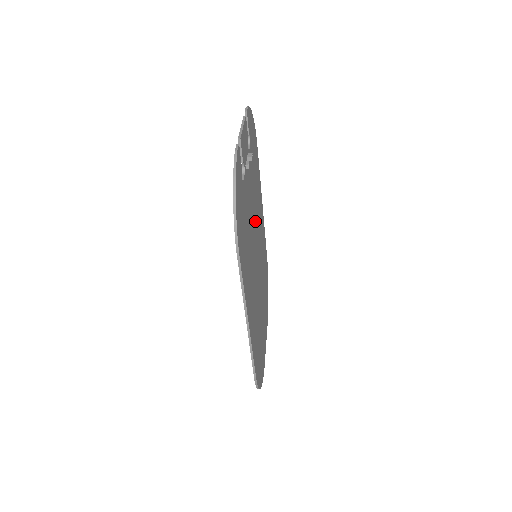
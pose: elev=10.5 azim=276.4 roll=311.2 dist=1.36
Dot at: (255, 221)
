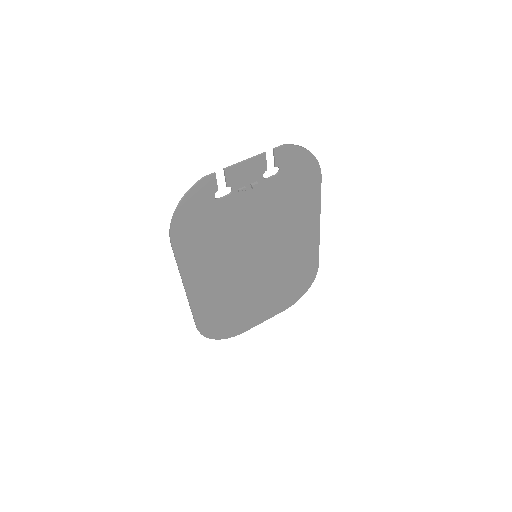
Dot at: (266, 232)
